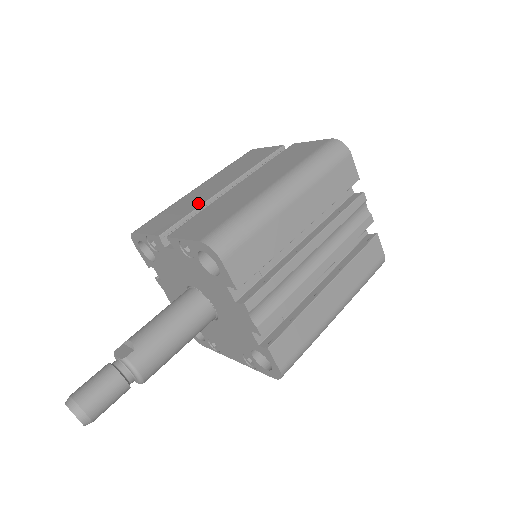
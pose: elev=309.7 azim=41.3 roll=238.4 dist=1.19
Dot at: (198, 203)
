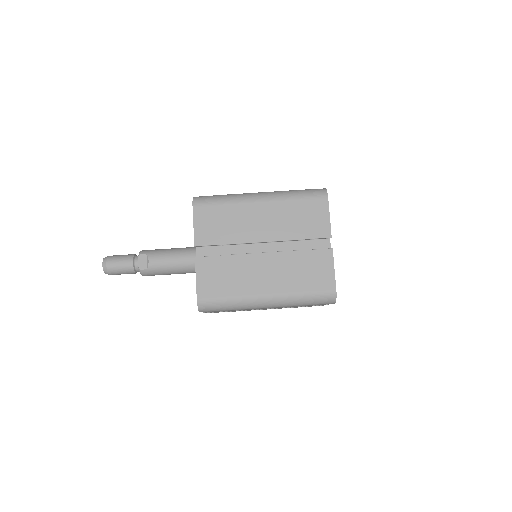
Dot at: (236, 238)
